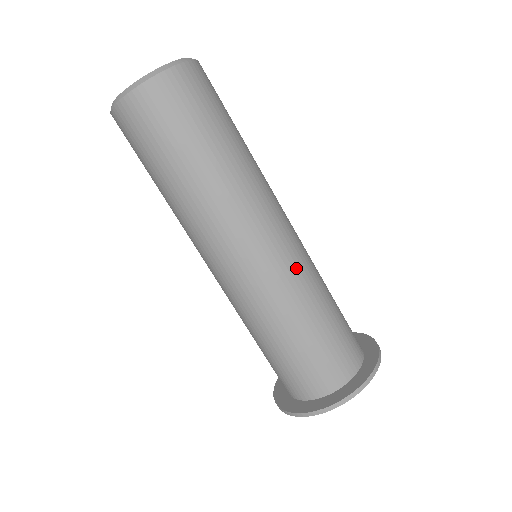
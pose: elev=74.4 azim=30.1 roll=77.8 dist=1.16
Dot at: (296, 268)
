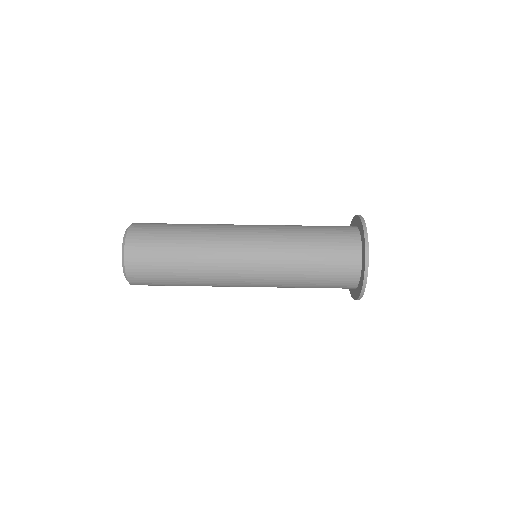
Dot at: (271, 234)
